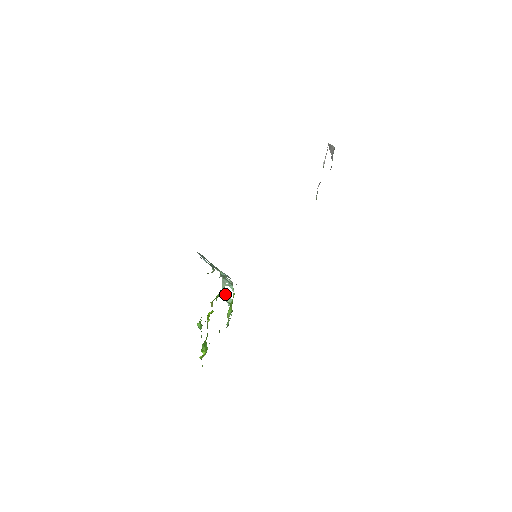
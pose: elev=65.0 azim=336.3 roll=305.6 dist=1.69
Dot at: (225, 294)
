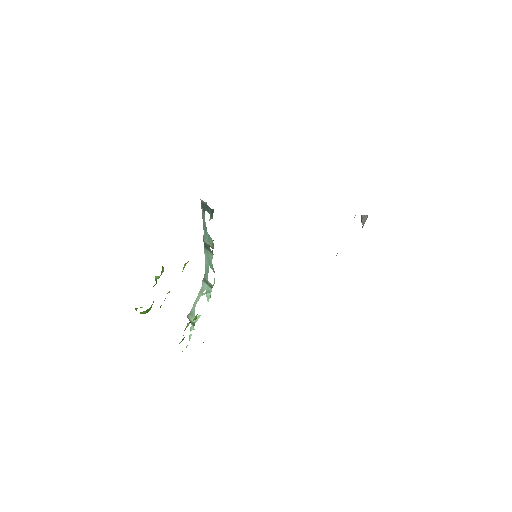
Dot at: (194, 311)
